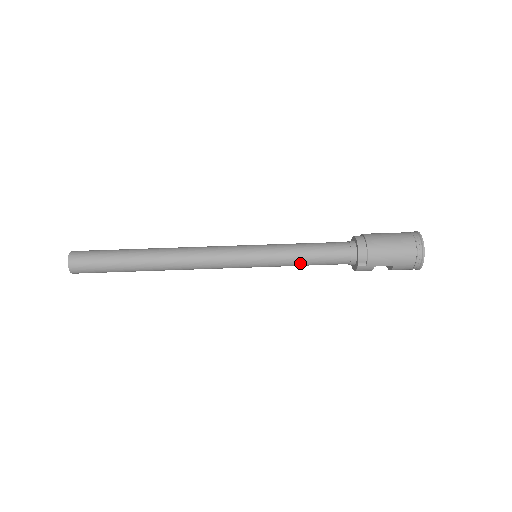
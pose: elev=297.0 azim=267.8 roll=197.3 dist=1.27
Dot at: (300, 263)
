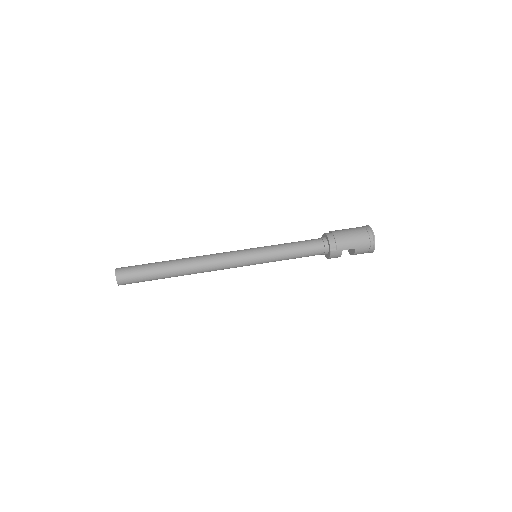
Dot at: (289, 256)
